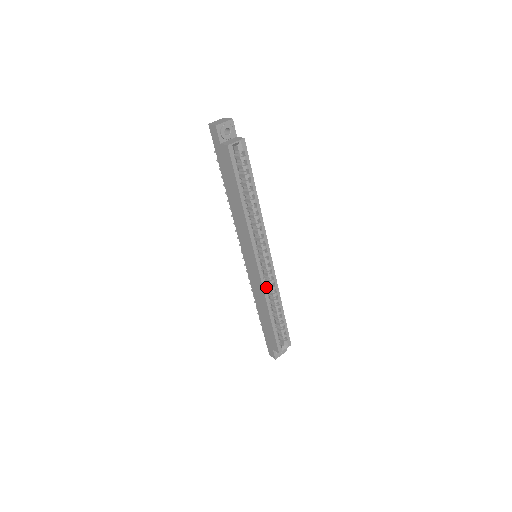
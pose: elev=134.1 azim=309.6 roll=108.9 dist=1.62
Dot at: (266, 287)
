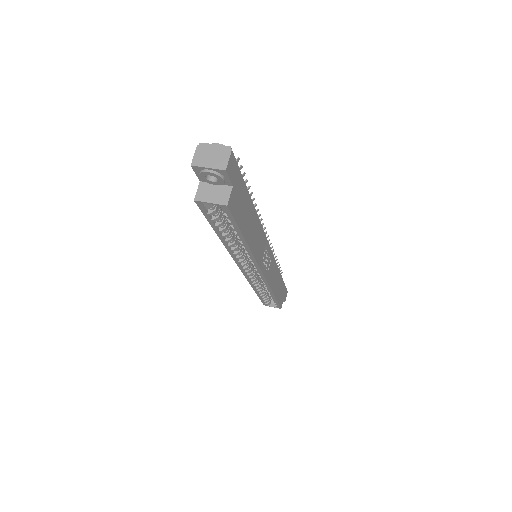
Dot at: (252, 281)
